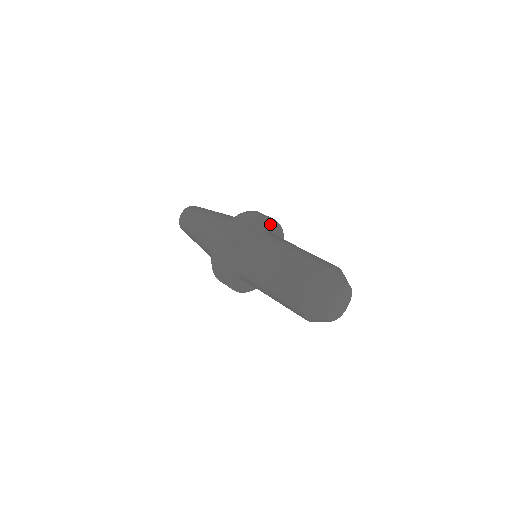
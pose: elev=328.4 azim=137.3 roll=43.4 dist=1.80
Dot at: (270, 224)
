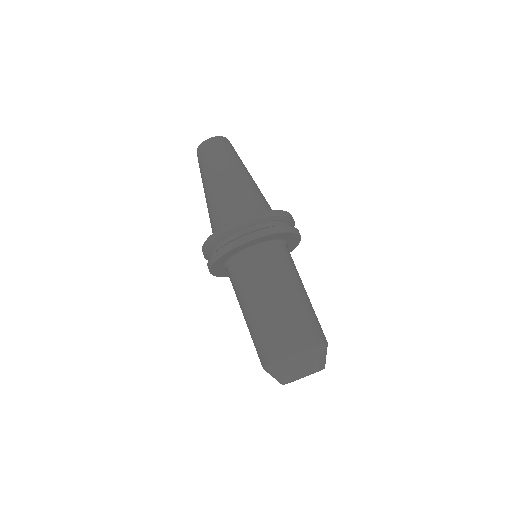
Dot at: (237, 249)
